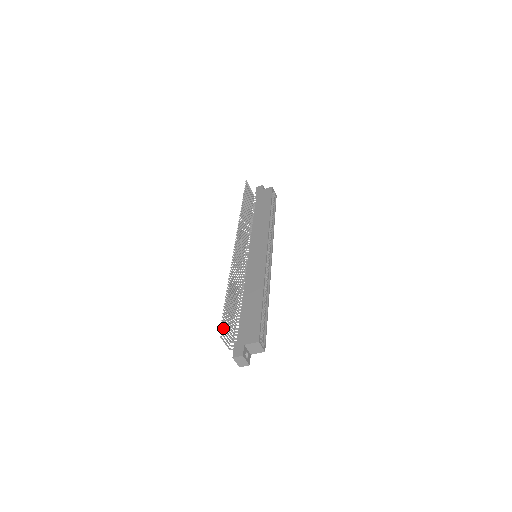
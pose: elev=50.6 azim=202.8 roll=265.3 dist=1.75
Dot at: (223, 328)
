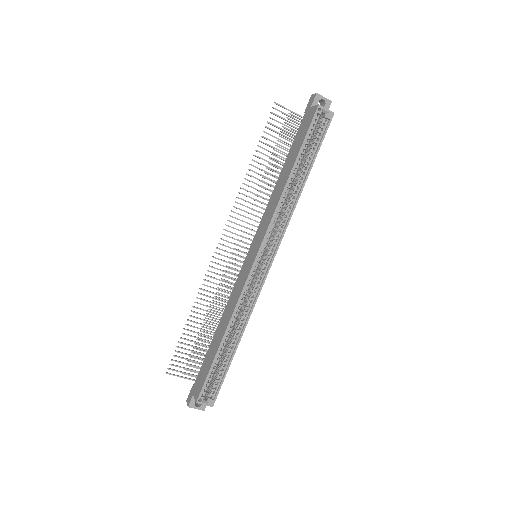
Dot at: occluded
